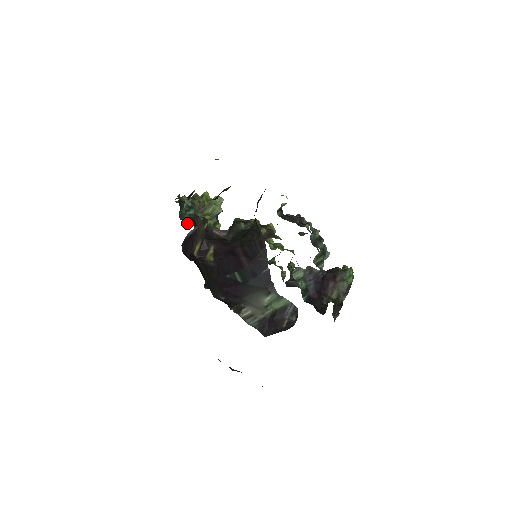
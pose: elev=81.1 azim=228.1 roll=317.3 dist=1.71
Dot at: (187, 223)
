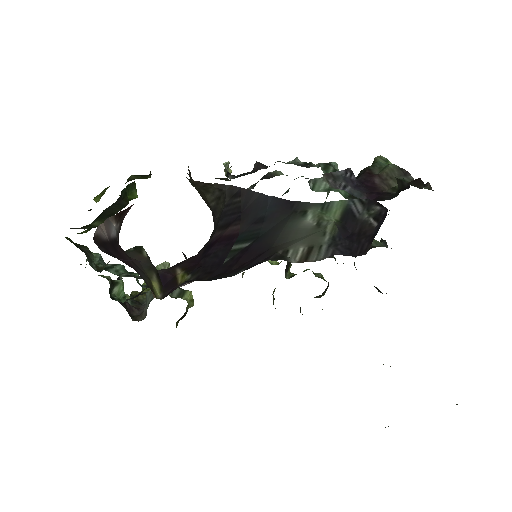
Dot at: occluded
